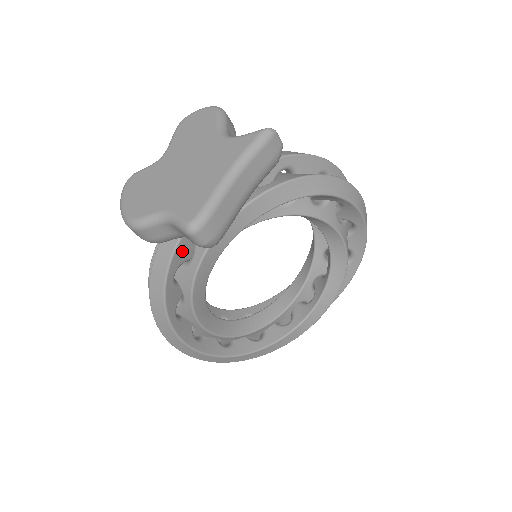
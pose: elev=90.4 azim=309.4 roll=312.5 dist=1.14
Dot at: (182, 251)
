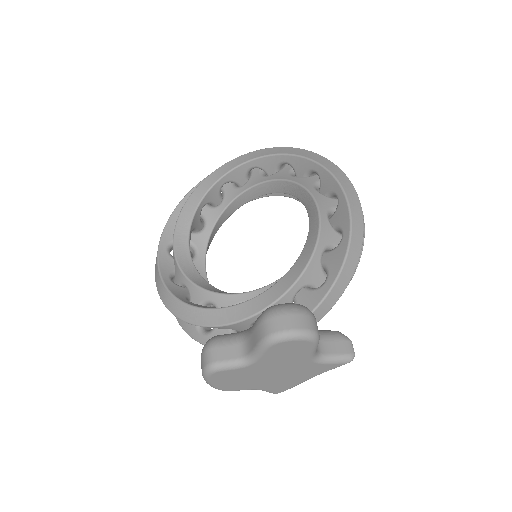
Dot at: occluded
